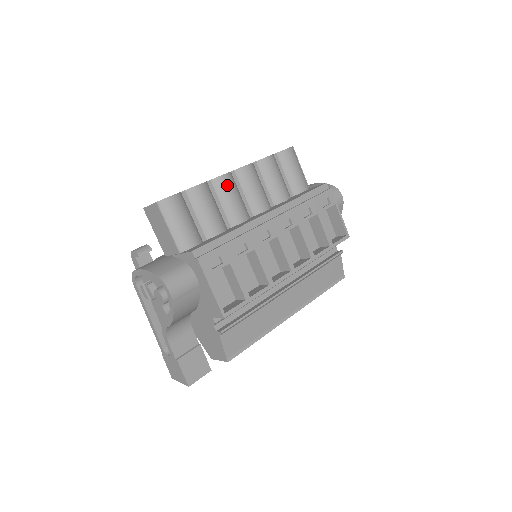
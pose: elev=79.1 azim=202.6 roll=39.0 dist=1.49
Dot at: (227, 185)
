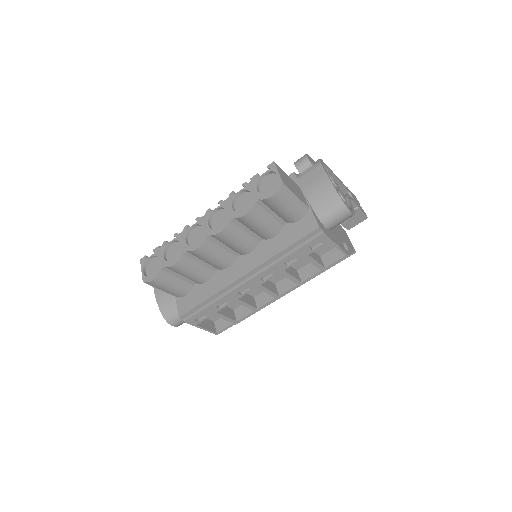
Dot at: (203, 253)
